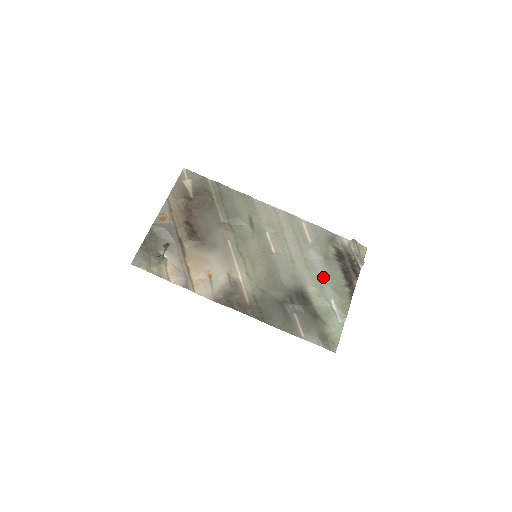
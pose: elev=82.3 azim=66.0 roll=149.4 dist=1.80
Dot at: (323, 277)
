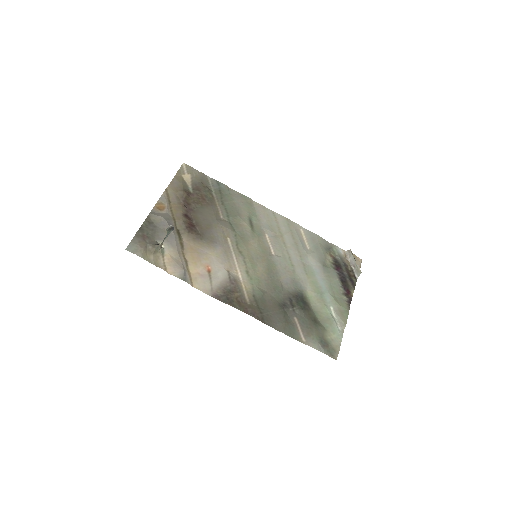
Dot at: (322, 283)
